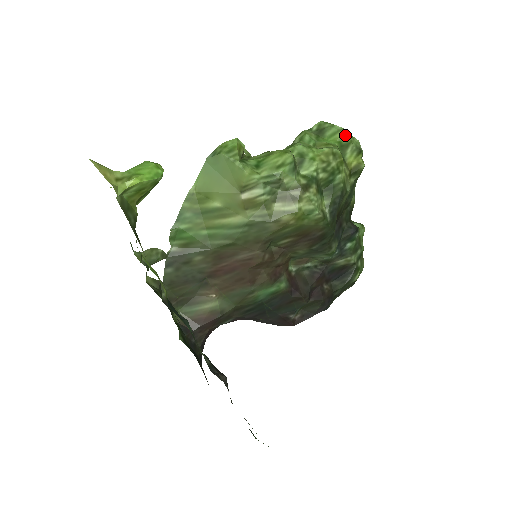
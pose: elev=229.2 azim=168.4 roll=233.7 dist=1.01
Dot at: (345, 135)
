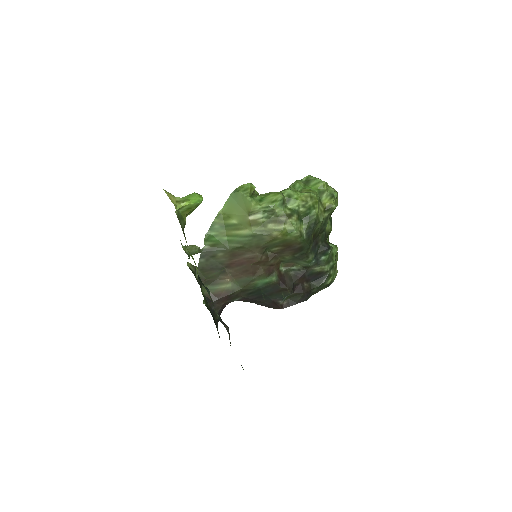
Dot at: (323, 185)
